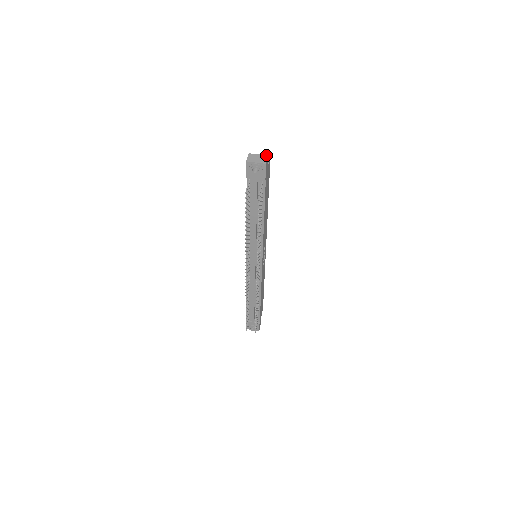
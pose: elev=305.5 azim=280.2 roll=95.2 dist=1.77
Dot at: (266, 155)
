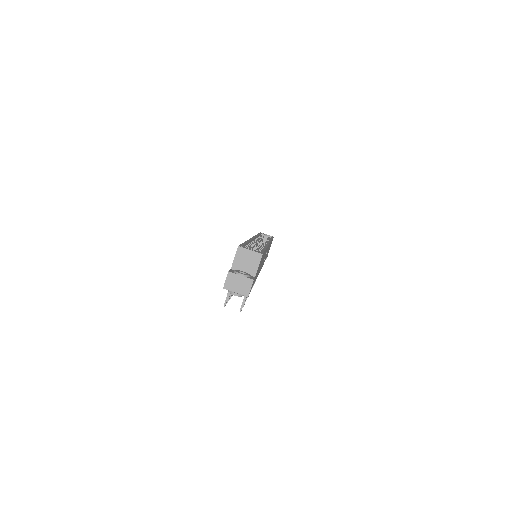
Dot at: (251, 279)
